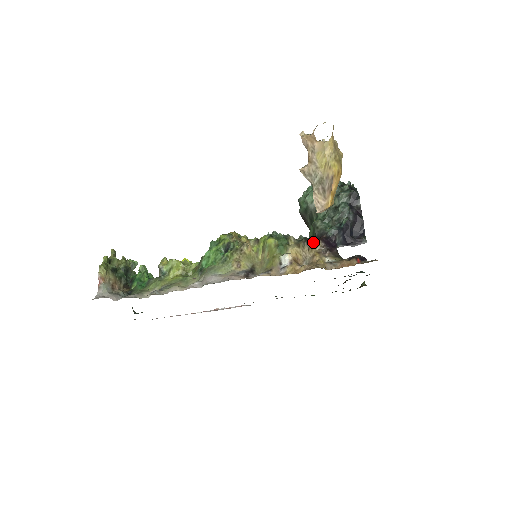
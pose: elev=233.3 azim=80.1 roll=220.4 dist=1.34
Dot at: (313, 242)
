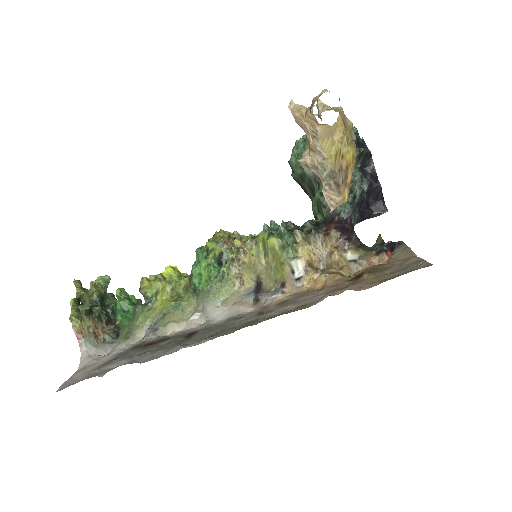
Dot at: (326, 233)
